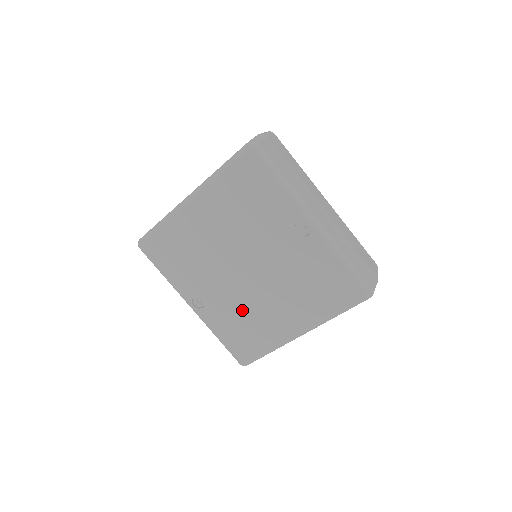
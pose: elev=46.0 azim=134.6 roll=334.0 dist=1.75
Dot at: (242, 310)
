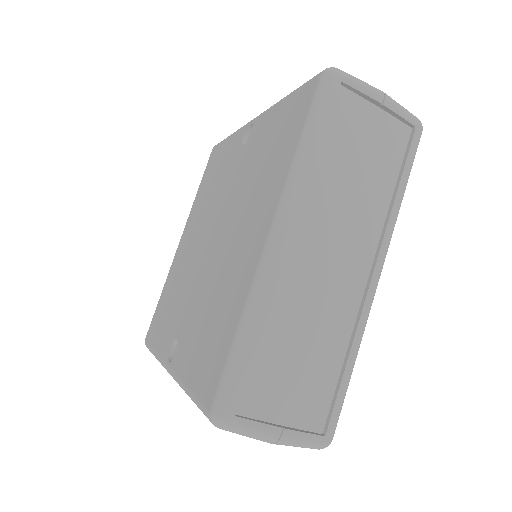
Dot at: (209, 297)
